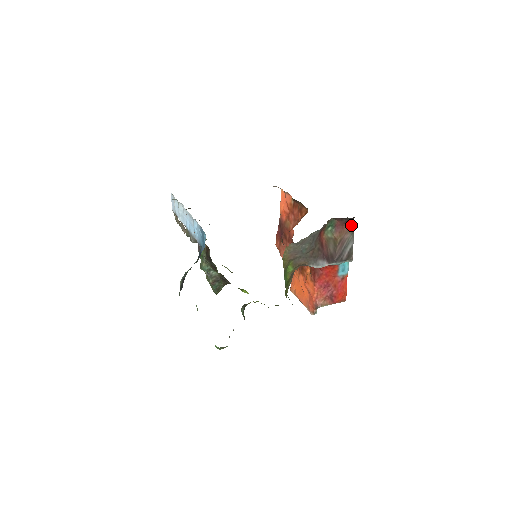
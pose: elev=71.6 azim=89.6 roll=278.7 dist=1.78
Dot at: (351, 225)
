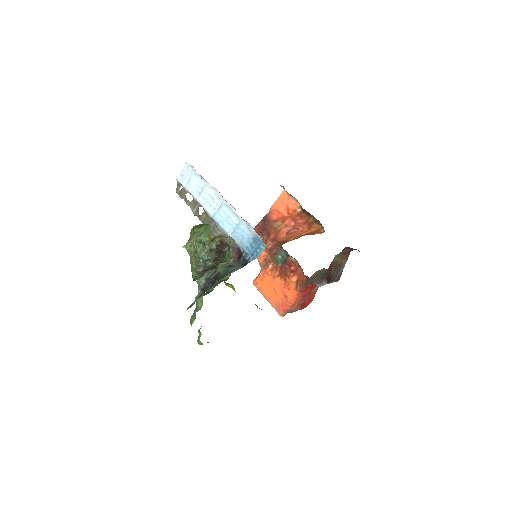
Dot at: (349, 252)
